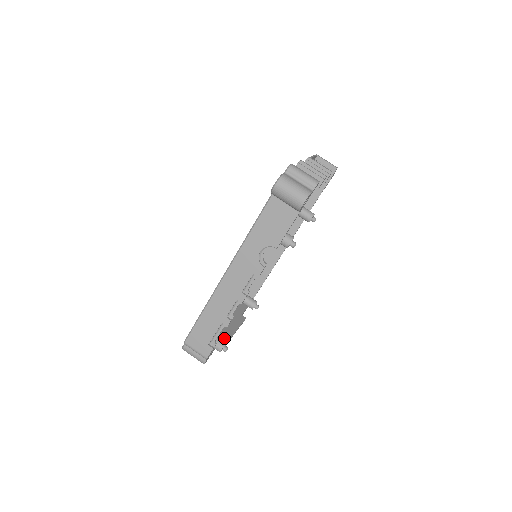
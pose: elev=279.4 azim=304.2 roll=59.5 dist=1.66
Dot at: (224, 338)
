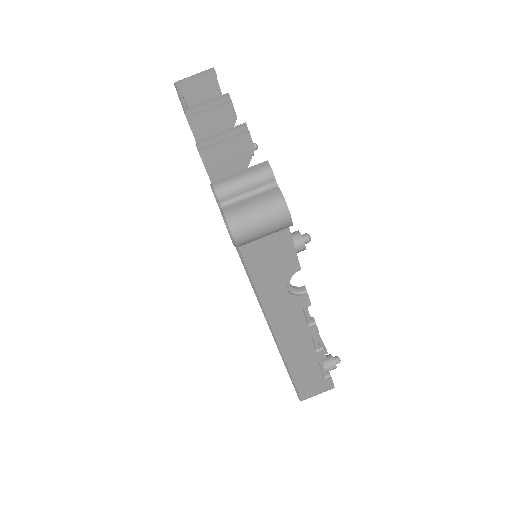
Dot at: occluded
